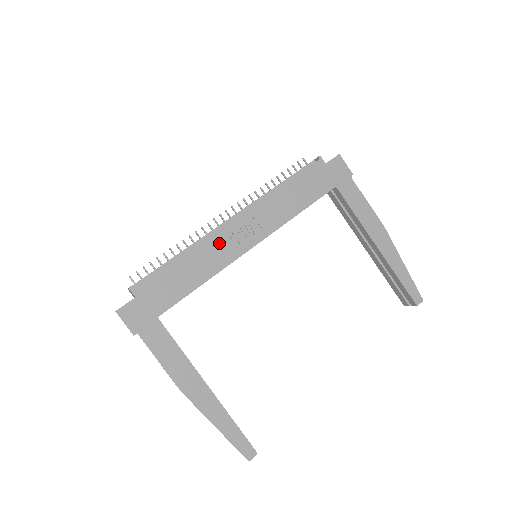
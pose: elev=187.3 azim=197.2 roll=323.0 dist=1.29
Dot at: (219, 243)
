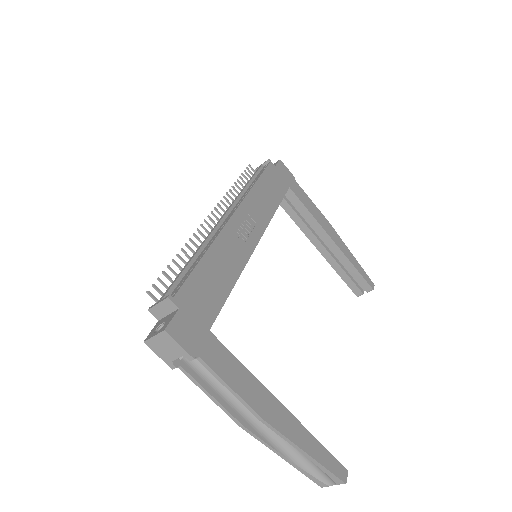
Dot at: (231, 239)
